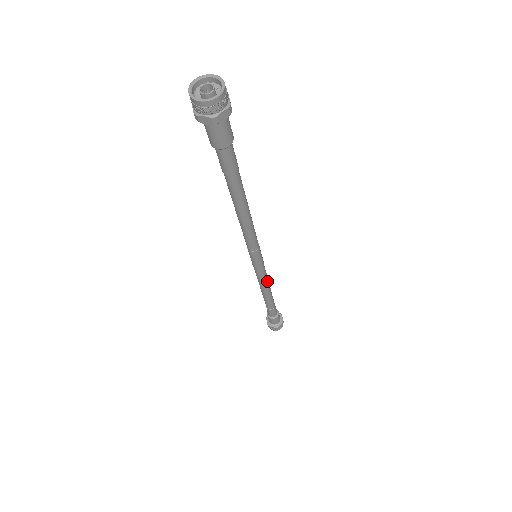
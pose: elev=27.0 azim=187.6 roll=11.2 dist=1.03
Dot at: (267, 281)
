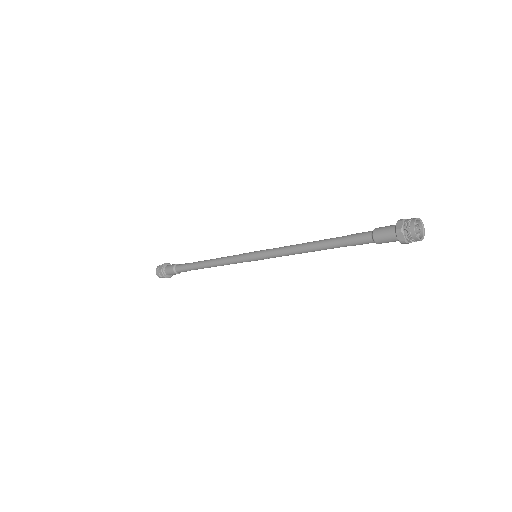
Dot at: occluded
